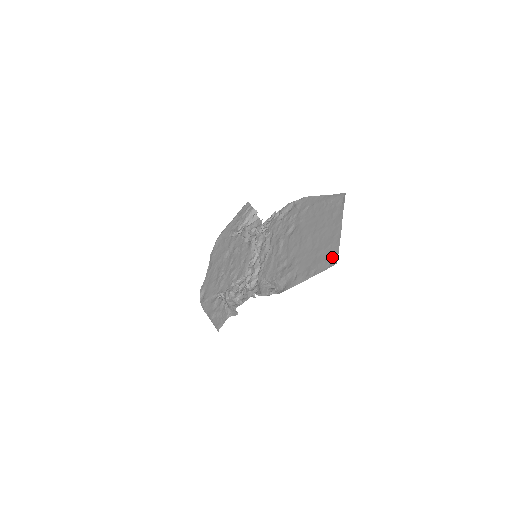
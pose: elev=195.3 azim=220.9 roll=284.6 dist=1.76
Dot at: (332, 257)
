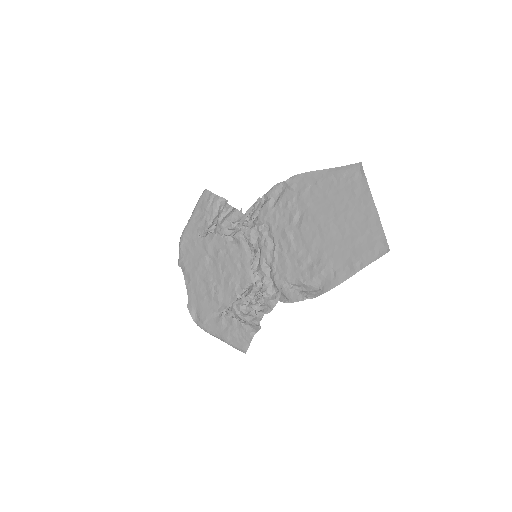
Dot at: (379, 244)
